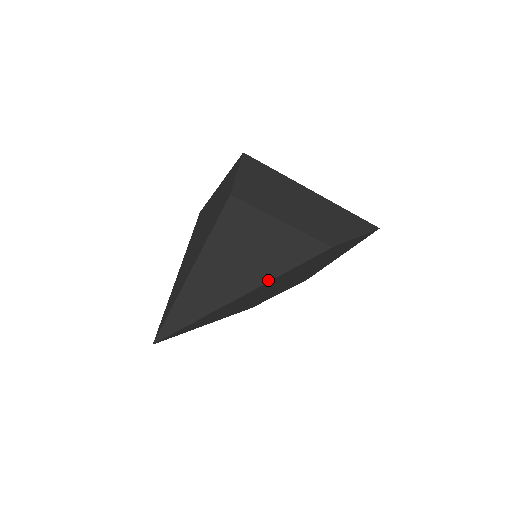
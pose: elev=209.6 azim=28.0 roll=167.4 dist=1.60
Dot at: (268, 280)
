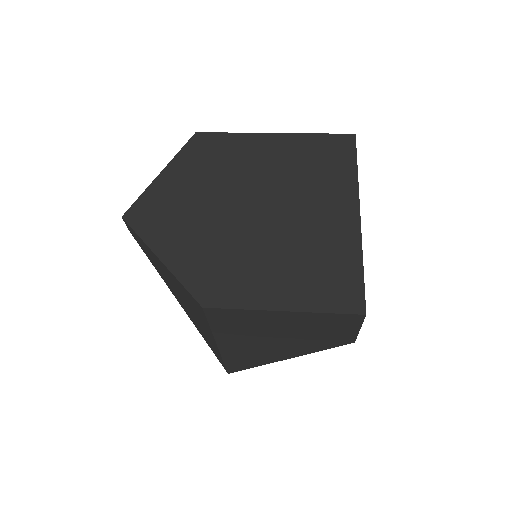
Dot at: occluded
